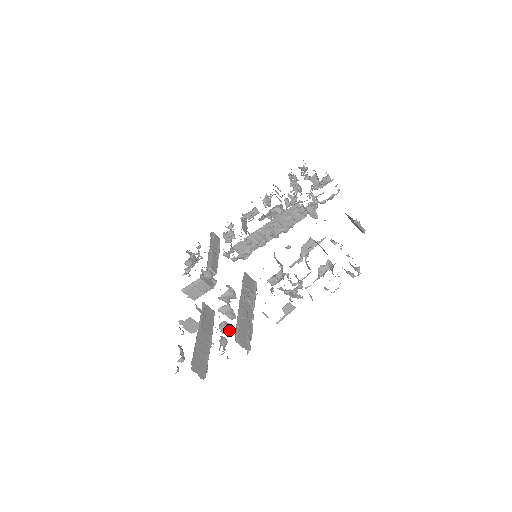
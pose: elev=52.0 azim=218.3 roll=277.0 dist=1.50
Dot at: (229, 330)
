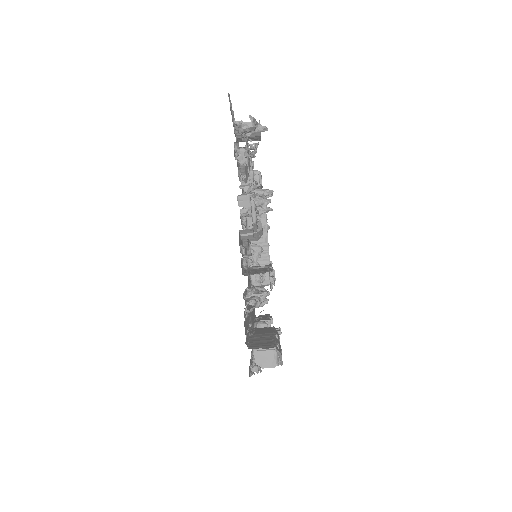
Dot at: (262, 298)
